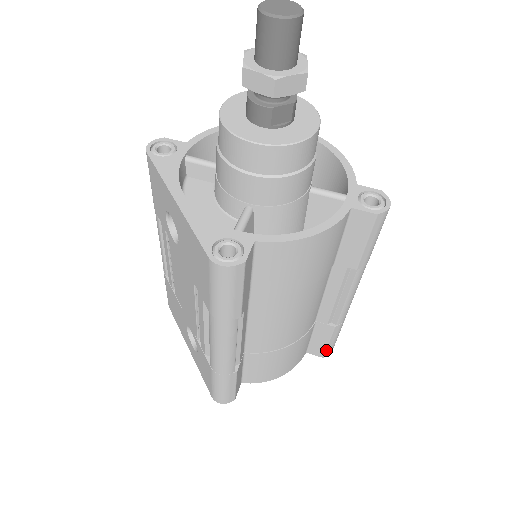
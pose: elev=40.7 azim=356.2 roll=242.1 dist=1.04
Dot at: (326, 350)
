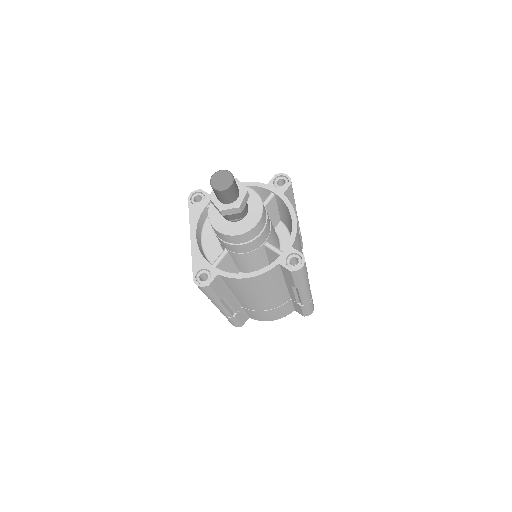
Dot at: (303, 314)
